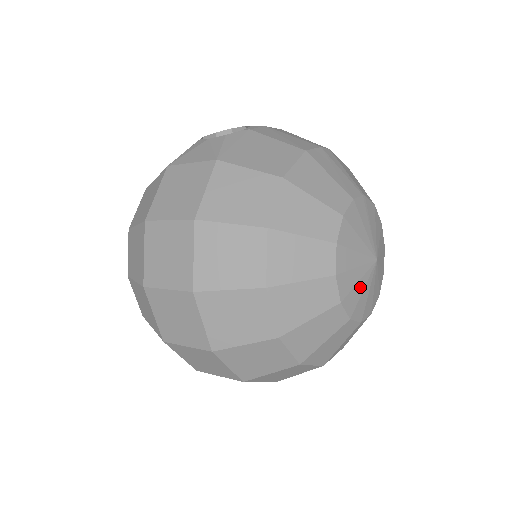
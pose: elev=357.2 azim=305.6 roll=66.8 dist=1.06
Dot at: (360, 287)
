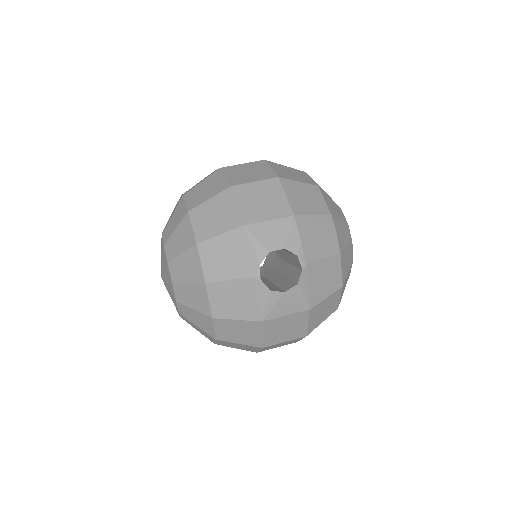
Dot at: occluded
